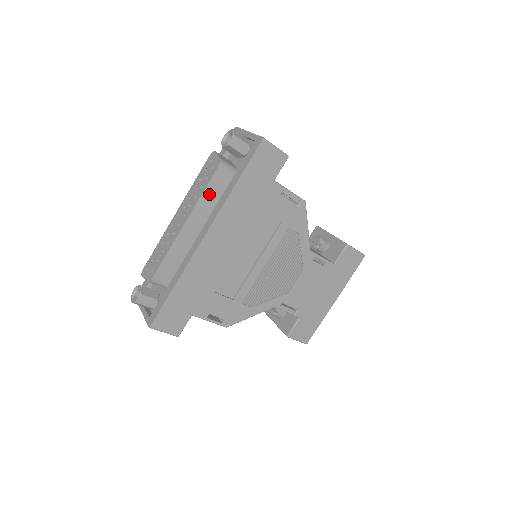
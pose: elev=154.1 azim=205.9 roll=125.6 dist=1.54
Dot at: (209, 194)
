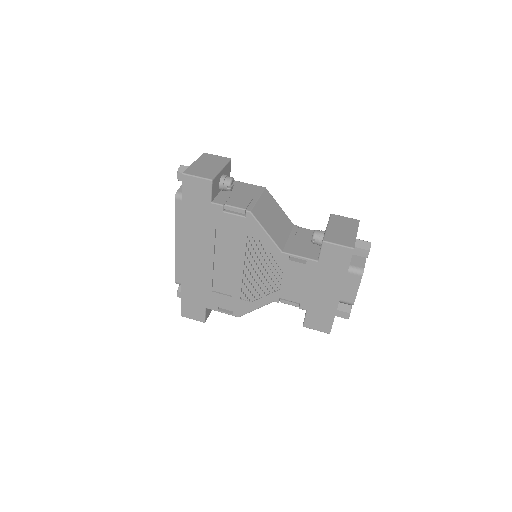
Dot at: (180, 220)
